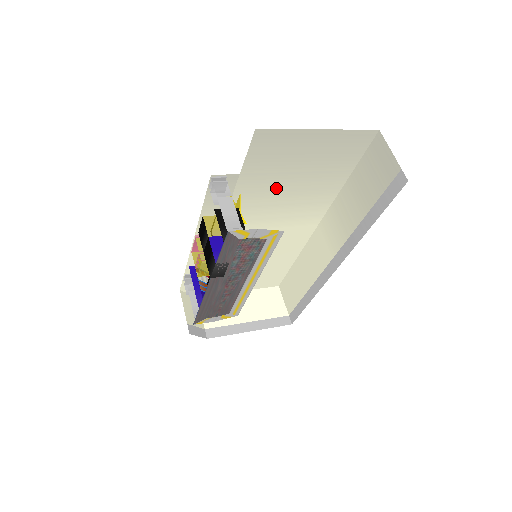
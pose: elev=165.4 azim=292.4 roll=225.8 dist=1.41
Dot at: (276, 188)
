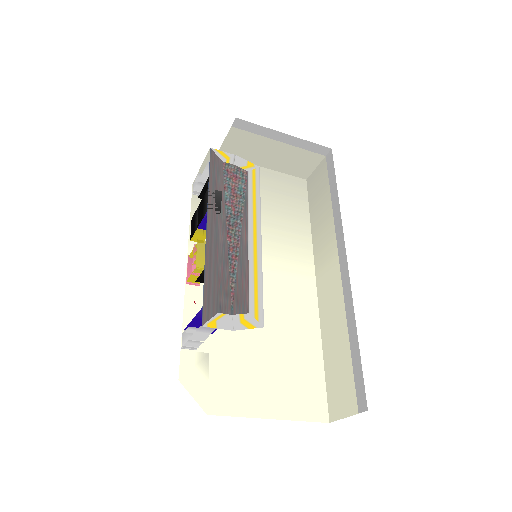
Dot at: occluded
